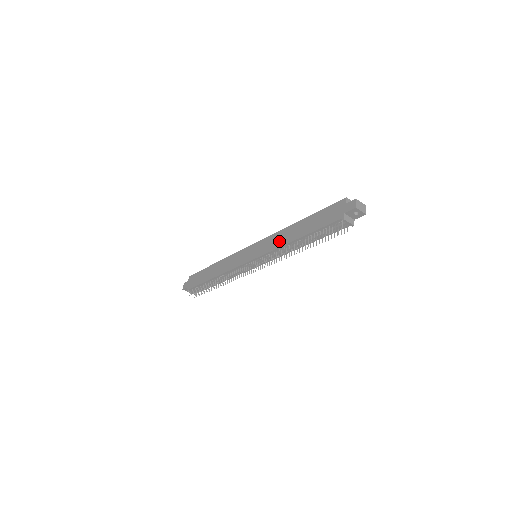
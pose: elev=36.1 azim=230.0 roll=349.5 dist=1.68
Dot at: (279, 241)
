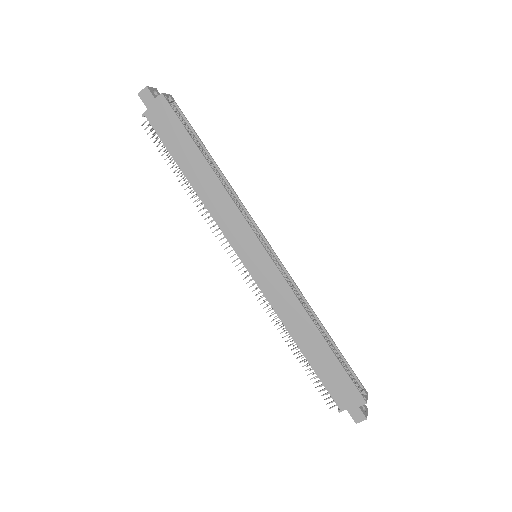
Dot at: (286, 313)
